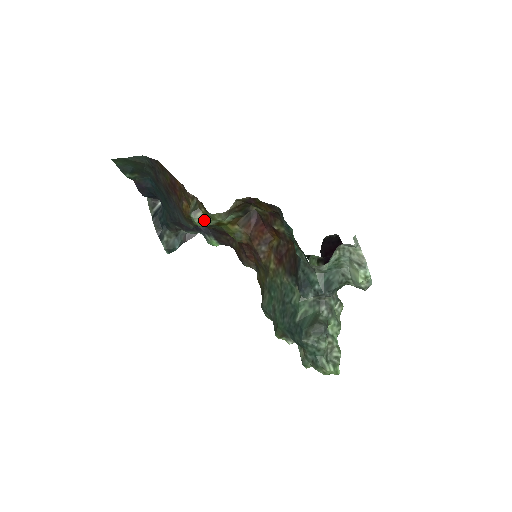
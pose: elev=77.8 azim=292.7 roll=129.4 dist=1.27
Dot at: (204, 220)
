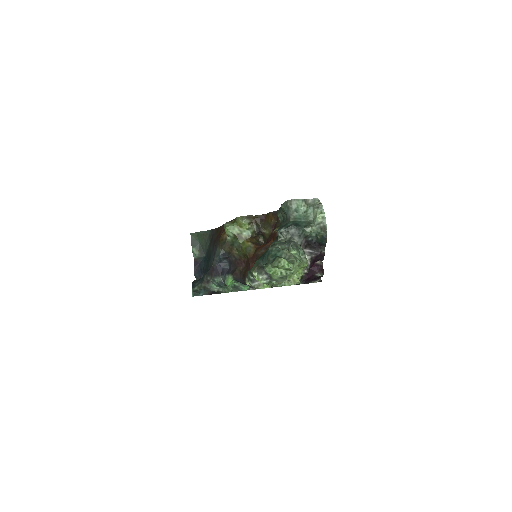
Dot at: (231, 225)
